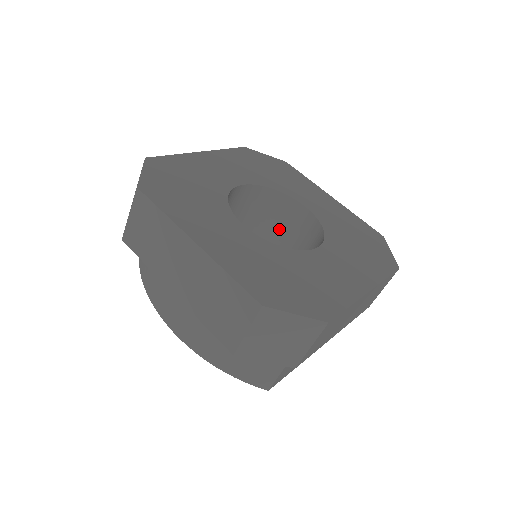
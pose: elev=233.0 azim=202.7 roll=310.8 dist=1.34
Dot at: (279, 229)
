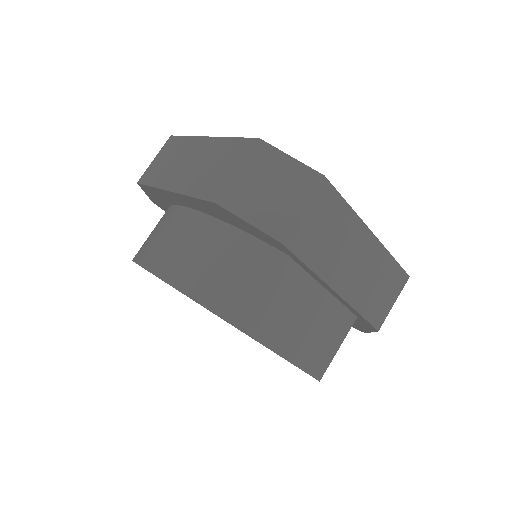
Dot at: occluded
